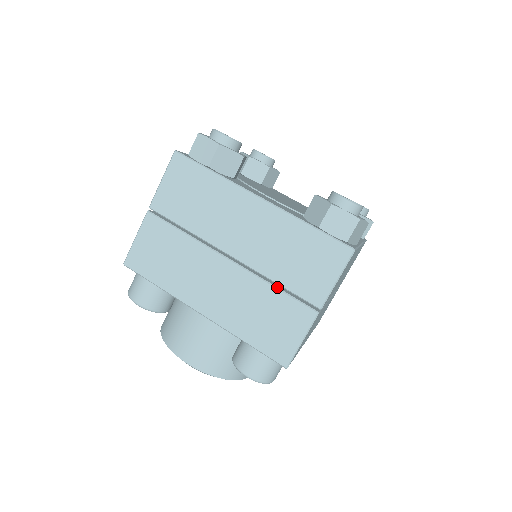
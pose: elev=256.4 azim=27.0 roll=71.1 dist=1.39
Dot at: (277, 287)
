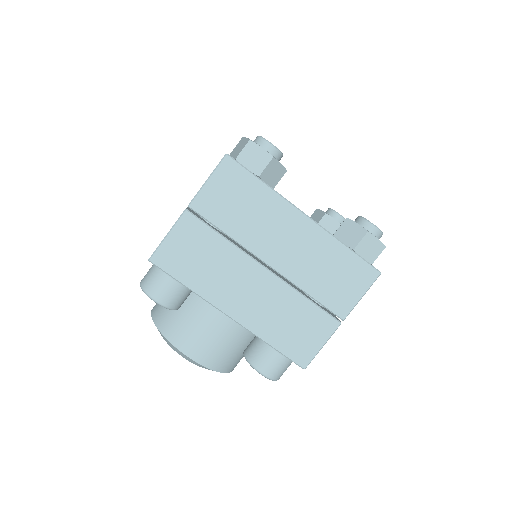
Dot at: (308, 298)
